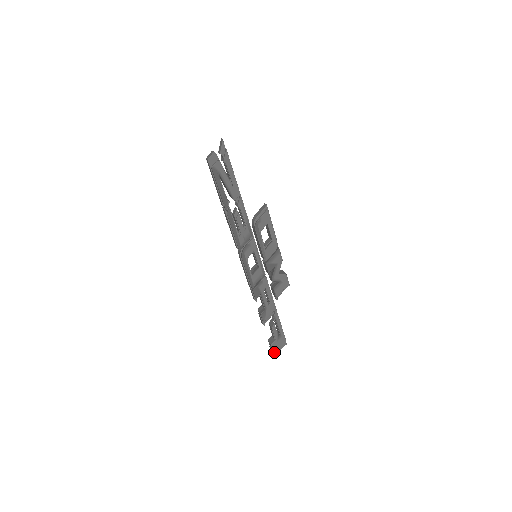
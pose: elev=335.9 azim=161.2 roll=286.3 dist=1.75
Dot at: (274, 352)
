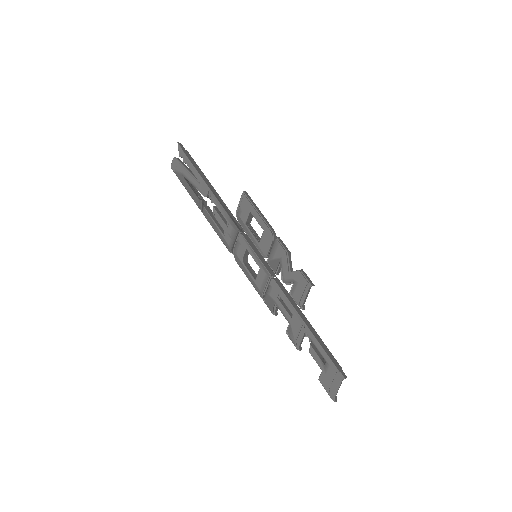
Dot at: (328, 391)
